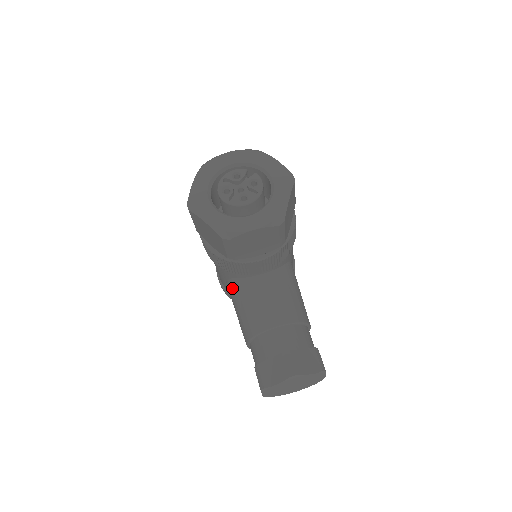
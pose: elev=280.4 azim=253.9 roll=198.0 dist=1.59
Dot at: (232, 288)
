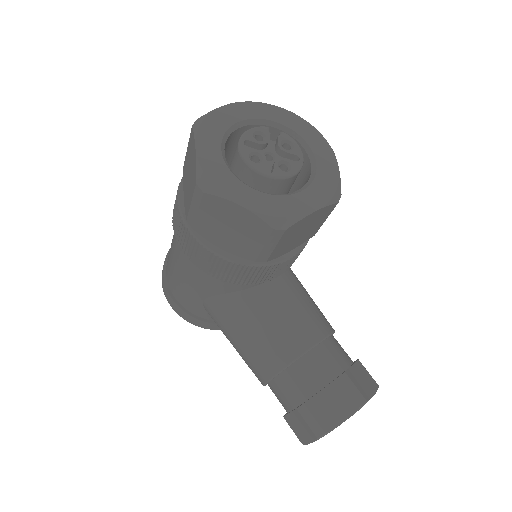
Dot at: (226, 307)
